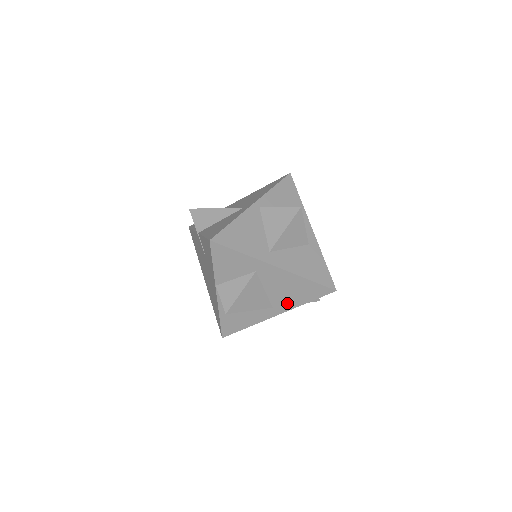
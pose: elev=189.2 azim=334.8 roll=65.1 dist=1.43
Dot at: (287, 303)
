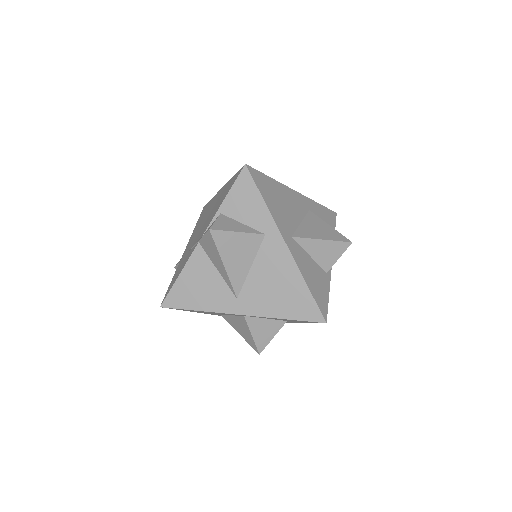
Dot at: occluded
